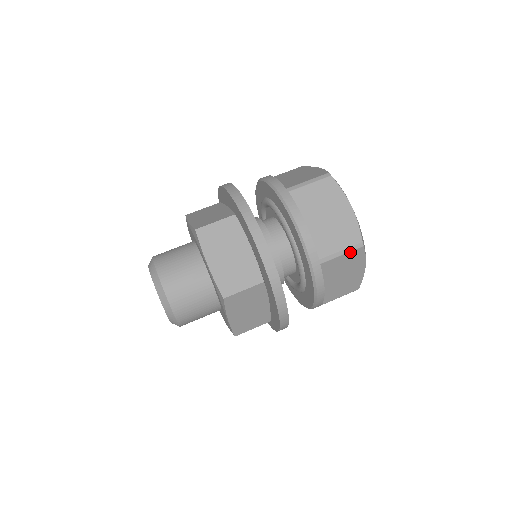
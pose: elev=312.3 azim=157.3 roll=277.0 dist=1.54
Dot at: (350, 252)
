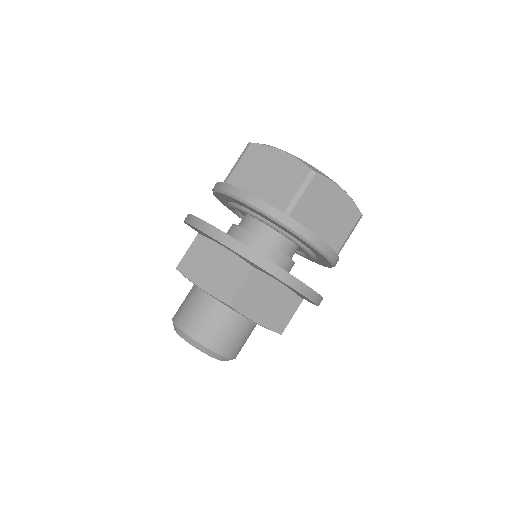
Dot at: (354, 228)
